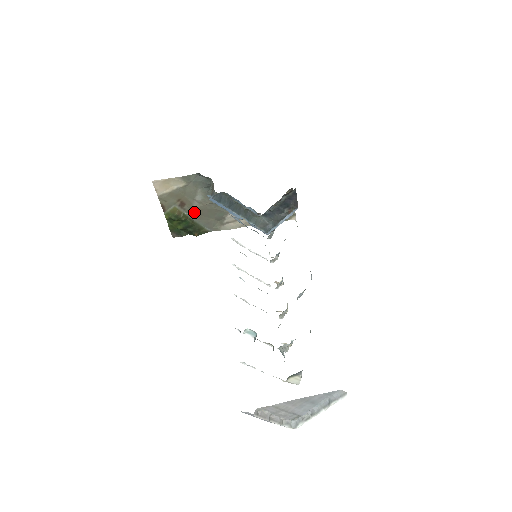
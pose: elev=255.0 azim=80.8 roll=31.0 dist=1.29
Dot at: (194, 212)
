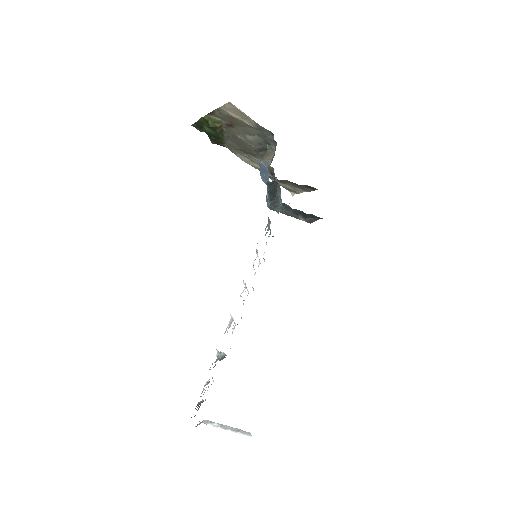
Dot at: (232, 134)
